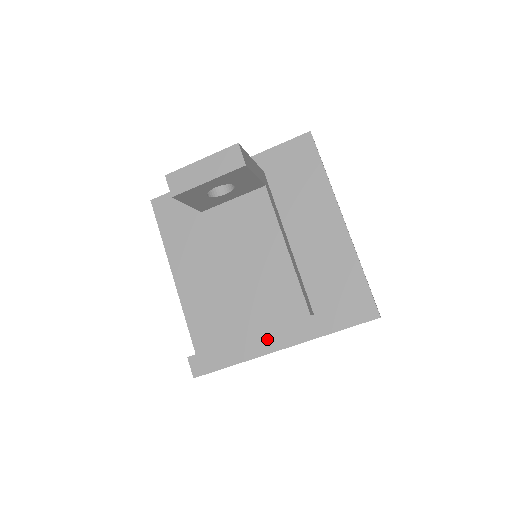
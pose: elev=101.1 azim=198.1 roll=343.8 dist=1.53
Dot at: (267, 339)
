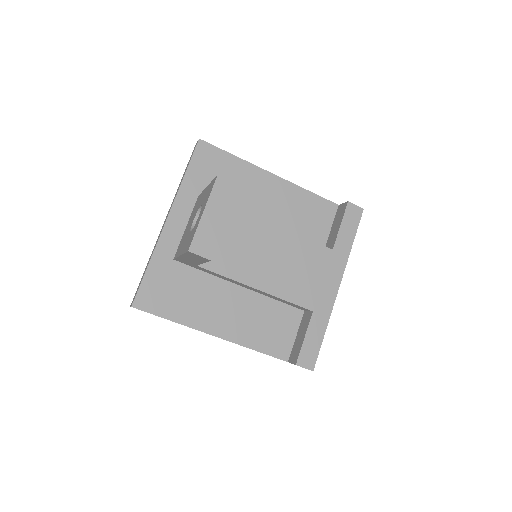
Dot at: (326, 292)
